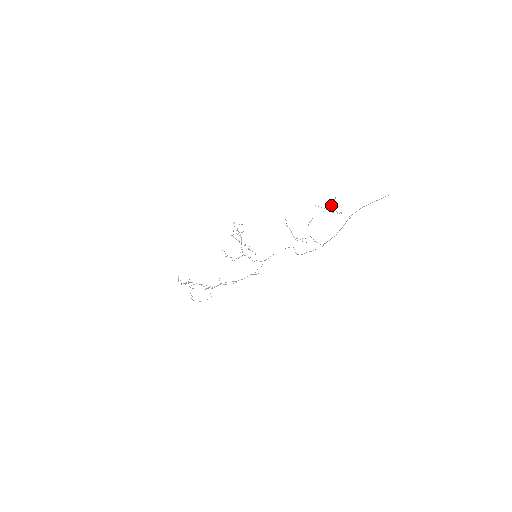
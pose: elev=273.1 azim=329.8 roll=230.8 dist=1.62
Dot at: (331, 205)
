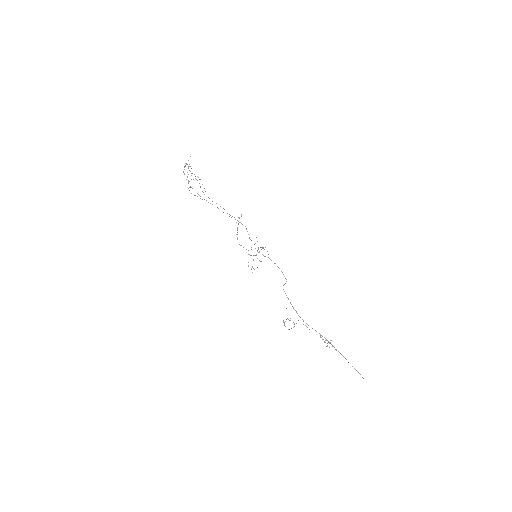
Dot at: (330, 340)
